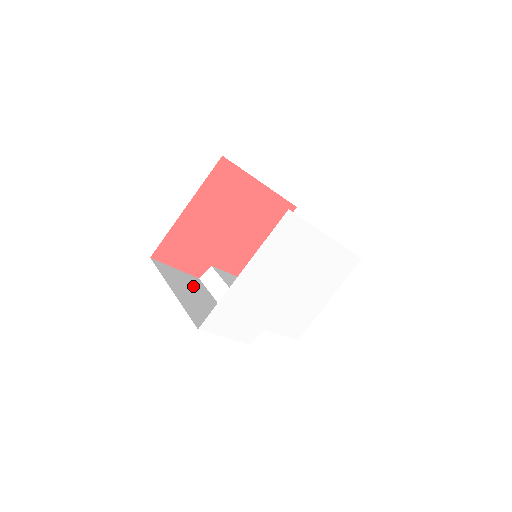
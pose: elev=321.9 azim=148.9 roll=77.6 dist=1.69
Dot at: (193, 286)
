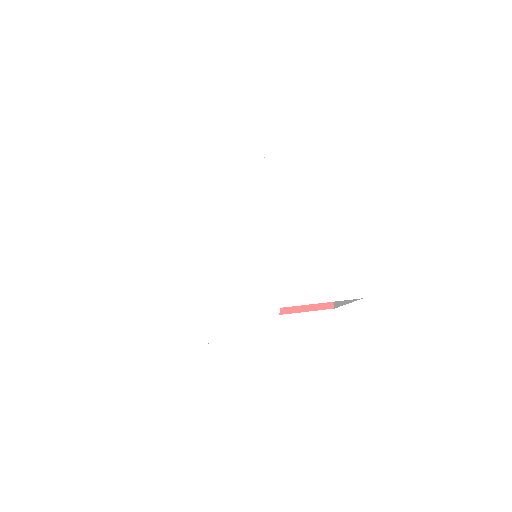
Dot at: occluded
